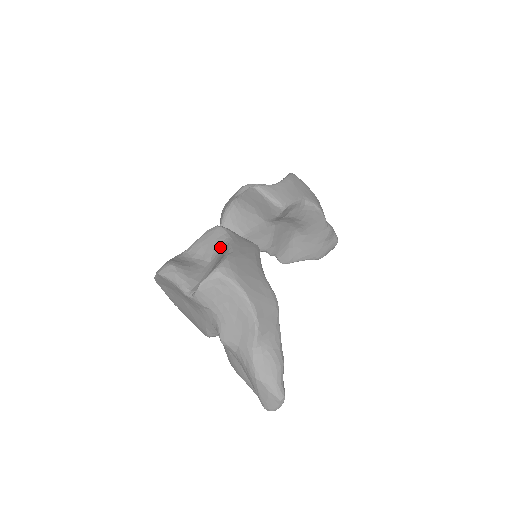
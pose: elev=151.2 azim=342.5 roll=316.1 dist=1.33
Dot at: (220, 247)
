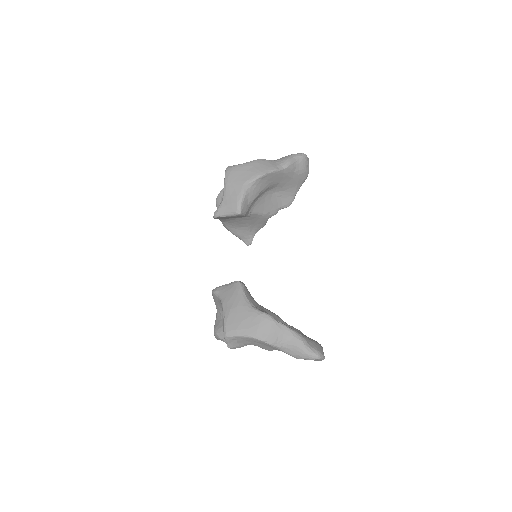
Dot at: occluded
